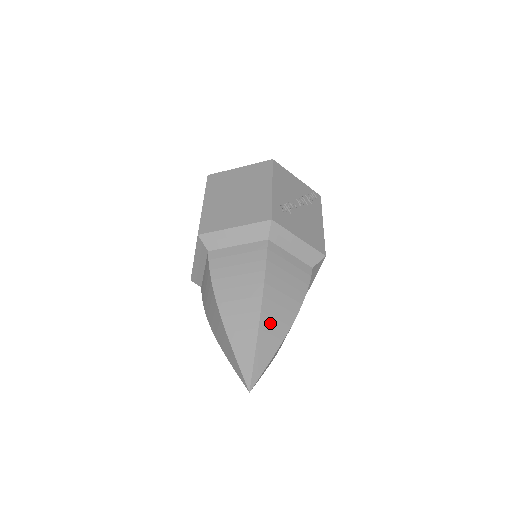
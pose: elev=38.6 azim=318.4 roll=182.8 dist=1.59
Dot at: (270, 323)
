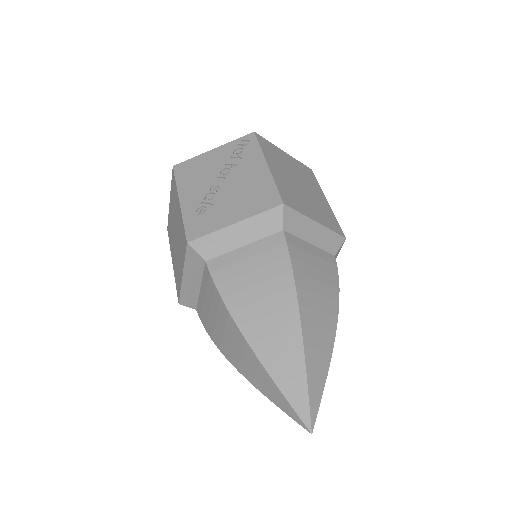
Dot at: (270, 345)
